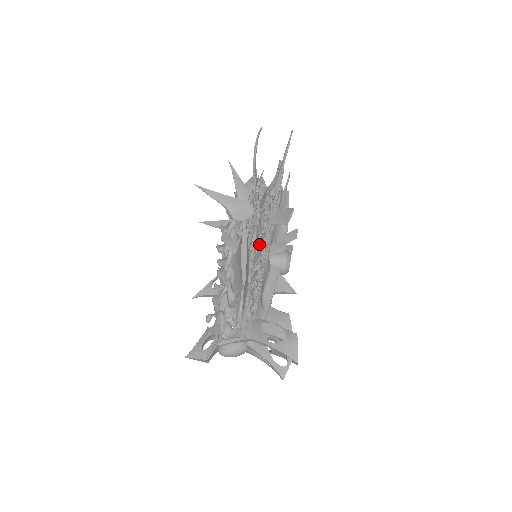
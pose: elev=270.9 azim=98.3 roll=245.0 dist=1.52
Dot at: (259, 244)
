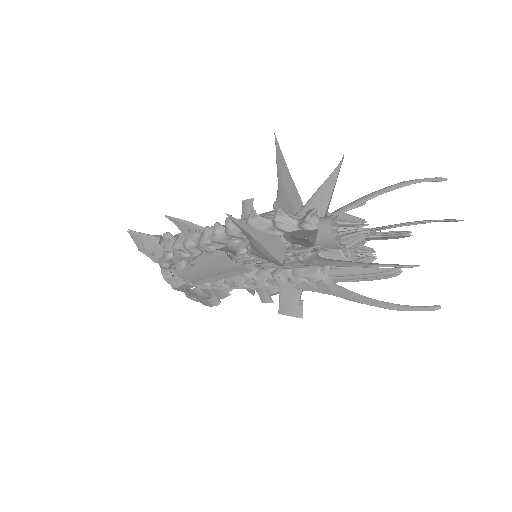
Dot at: (250, 277)
